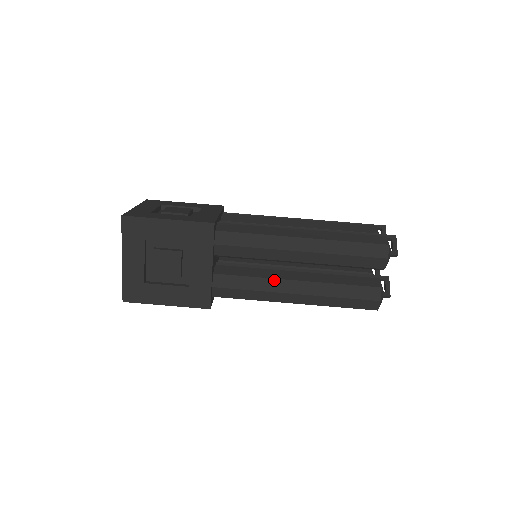
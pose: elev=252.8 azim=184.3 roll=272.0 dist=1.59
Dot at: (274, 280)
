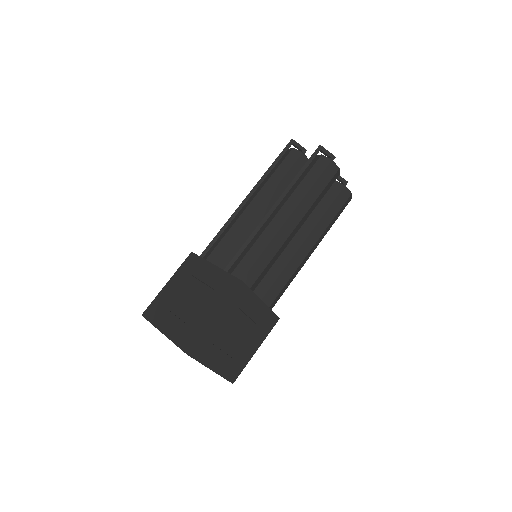
Dot at: (293, 258)
